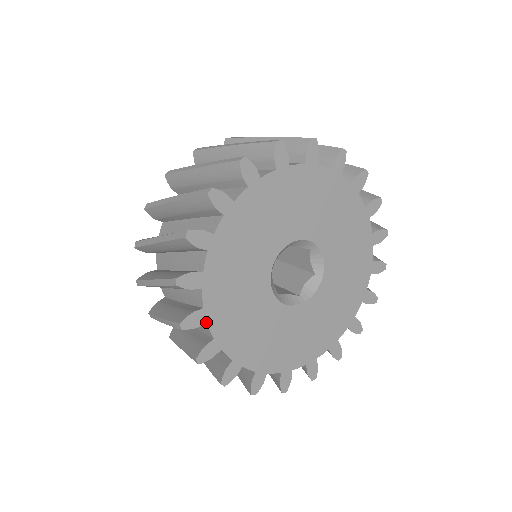
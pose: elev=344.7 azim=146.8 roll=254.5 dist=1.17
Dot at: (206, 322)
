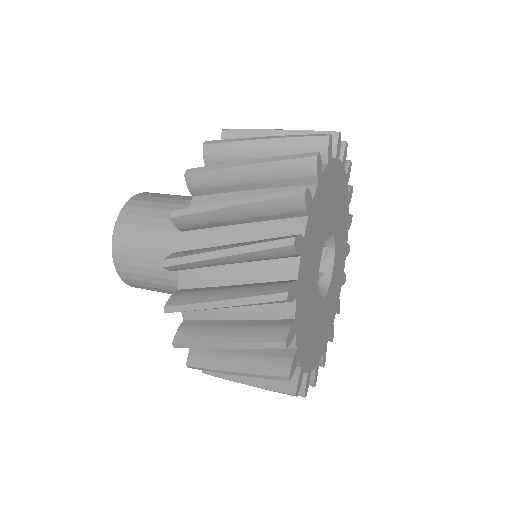
Dot at: (296, 297)
